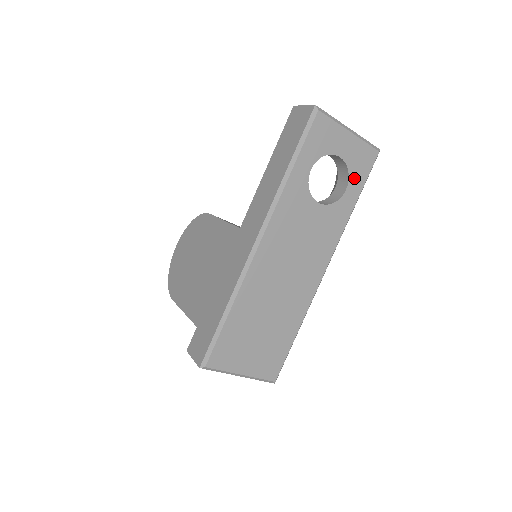
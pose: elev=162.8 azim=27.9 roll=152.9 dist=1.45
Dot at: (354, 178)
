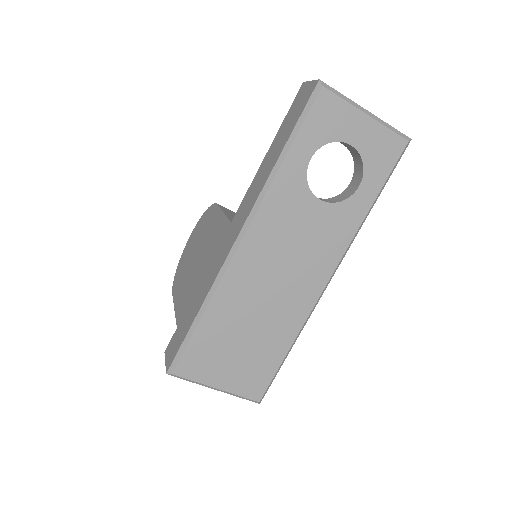
Dot at: (371, 172)
